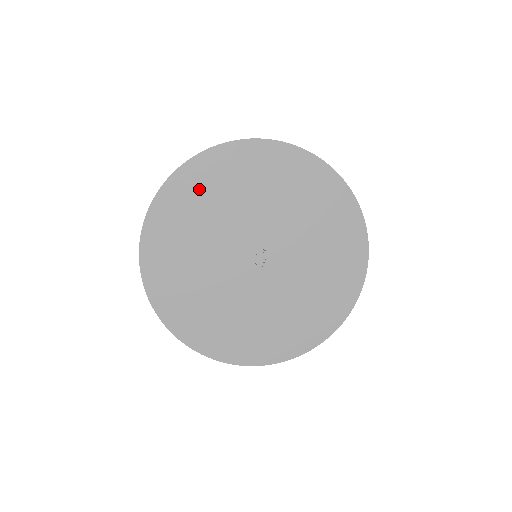
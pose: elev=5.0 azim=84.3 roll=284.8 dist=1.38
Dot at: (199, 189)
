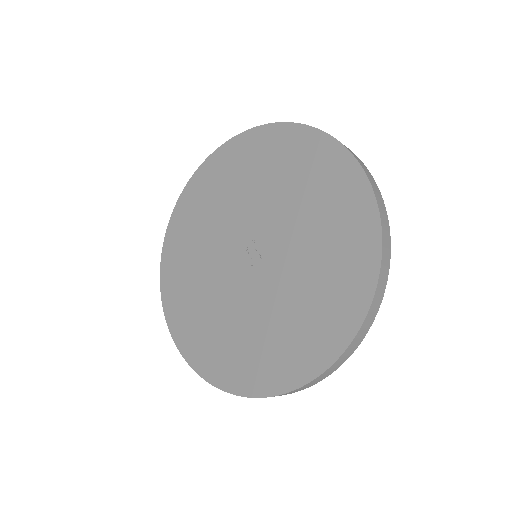
Dot at: (186, 228)
